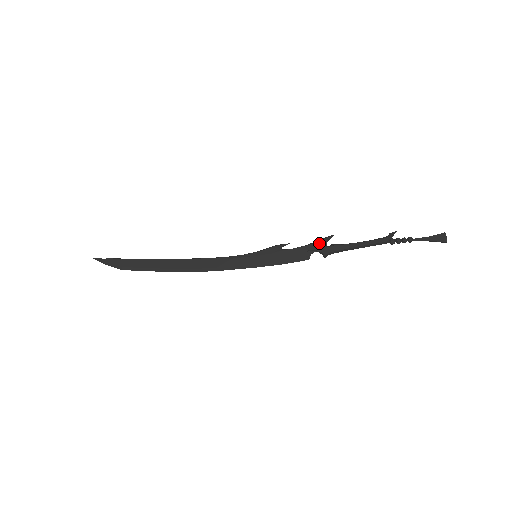
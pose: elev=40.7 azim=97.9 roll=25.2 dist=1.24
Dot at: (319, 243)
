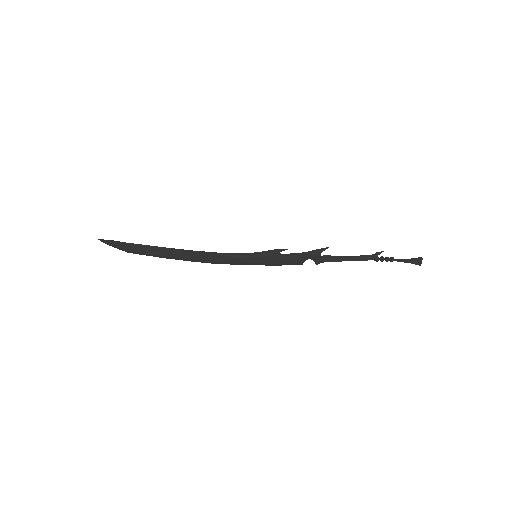
Dot at: (314, 255)
